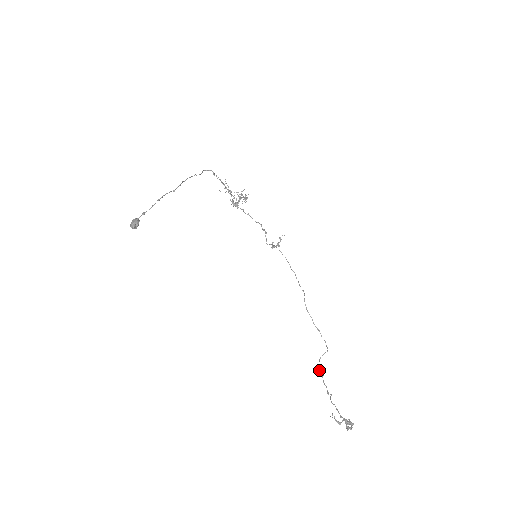
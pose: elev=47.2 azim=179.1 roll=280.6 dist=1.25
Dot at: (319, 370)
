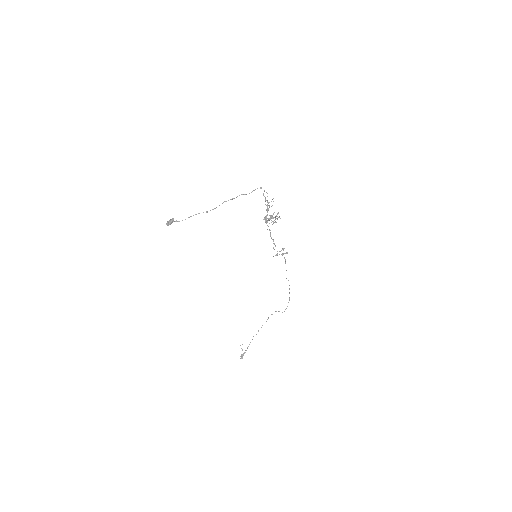
Dot at: occluded
